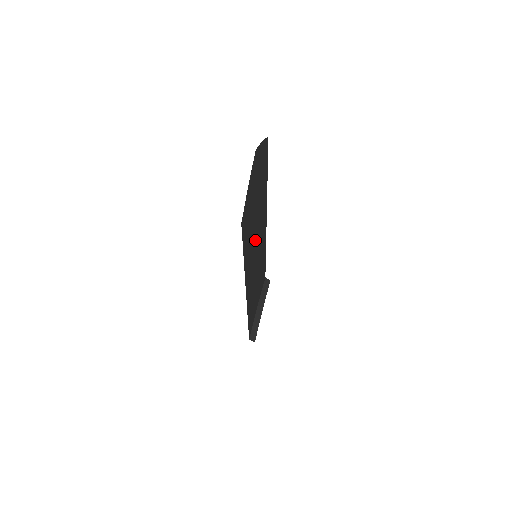
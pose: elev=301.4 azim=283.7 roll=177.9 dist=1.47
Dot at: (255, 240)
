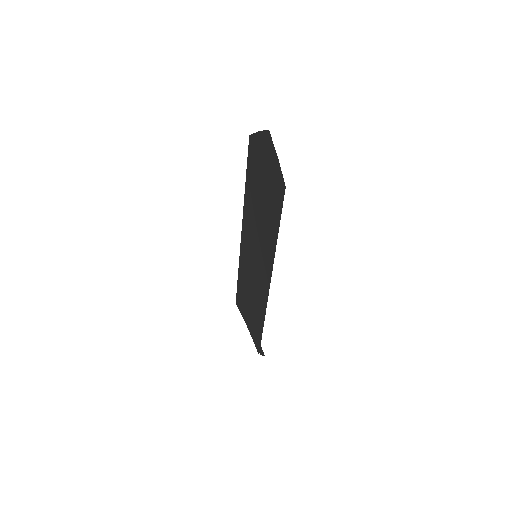
Dot at: occluded
